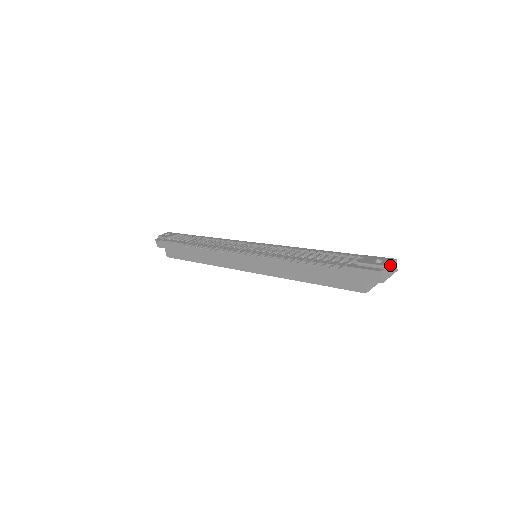
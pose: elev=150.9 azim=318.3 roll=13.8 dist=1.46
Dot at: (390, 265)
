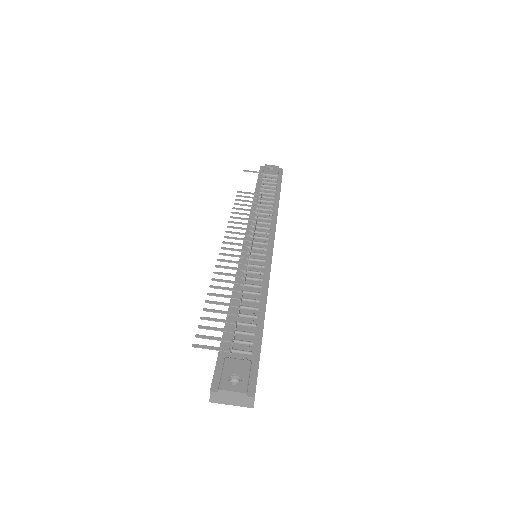
Dot at: (236, 395)
